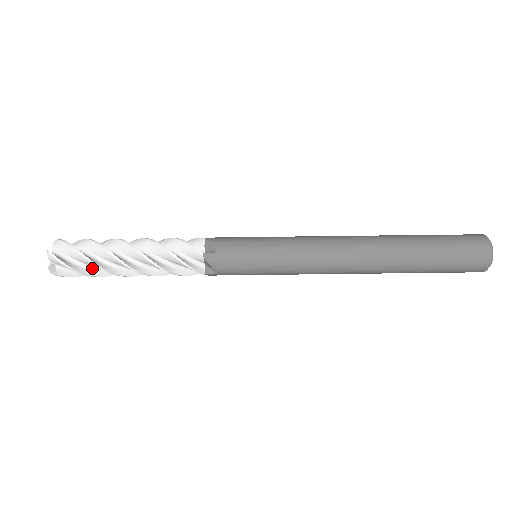
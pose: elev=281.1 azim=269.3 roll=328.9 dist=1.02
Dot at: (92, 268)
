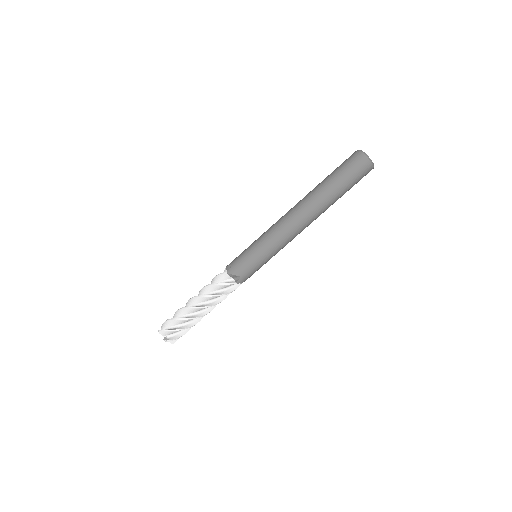
Dot at: (184, 325)
